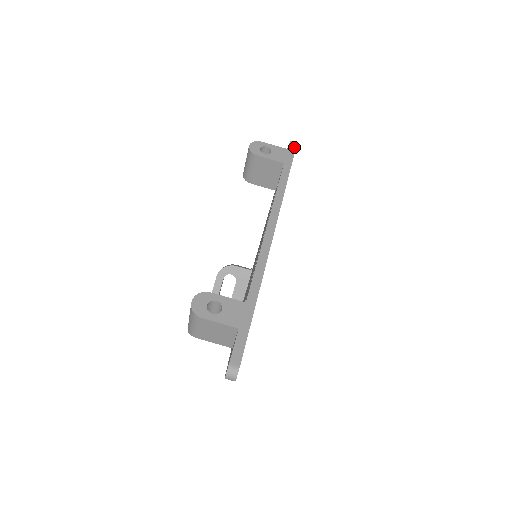
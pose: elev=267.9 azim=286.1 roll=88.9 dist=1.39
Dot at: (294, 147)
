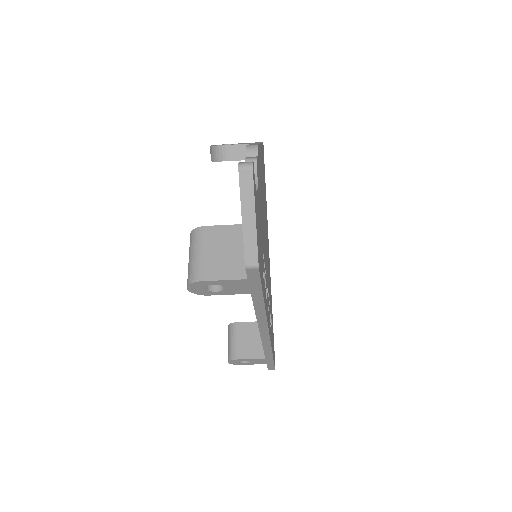
Dot at: (256, 275)
